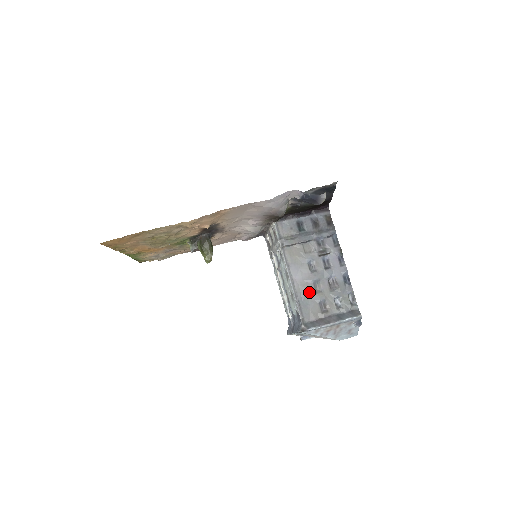
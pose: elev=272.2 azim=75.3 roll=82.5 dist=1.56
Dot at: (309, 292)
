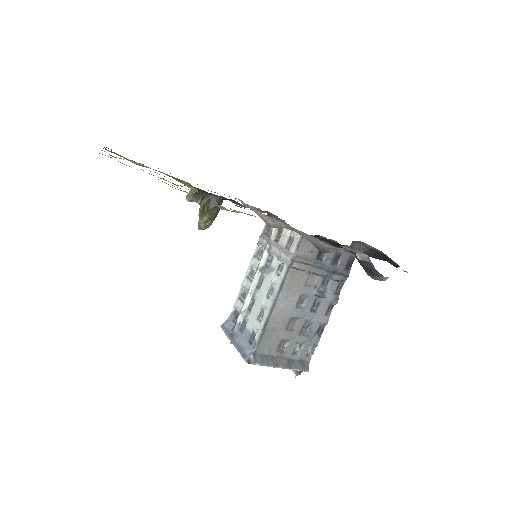
Dot at: (280, 326)
